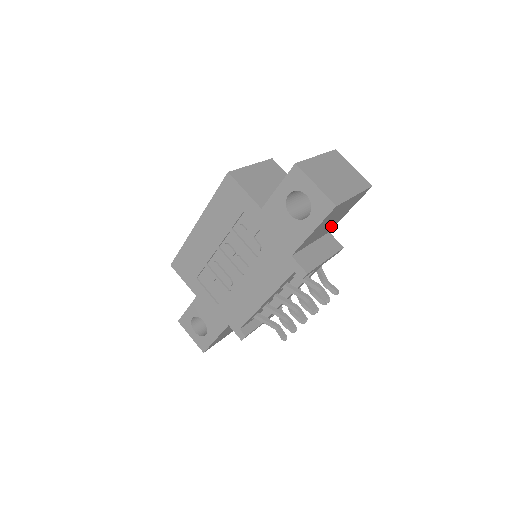
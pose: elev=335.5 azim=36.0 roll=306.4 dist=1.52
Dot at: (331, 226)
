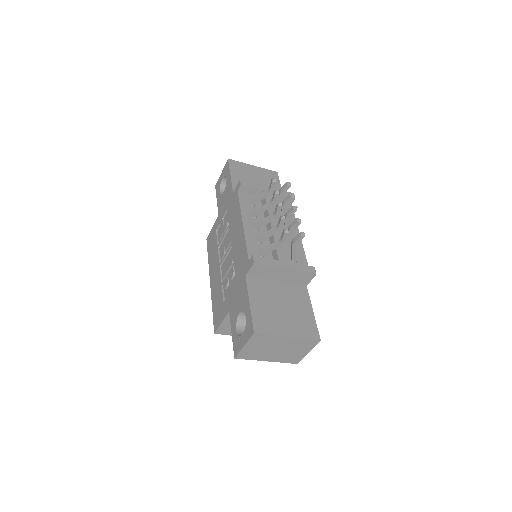
Dot at: occluded
